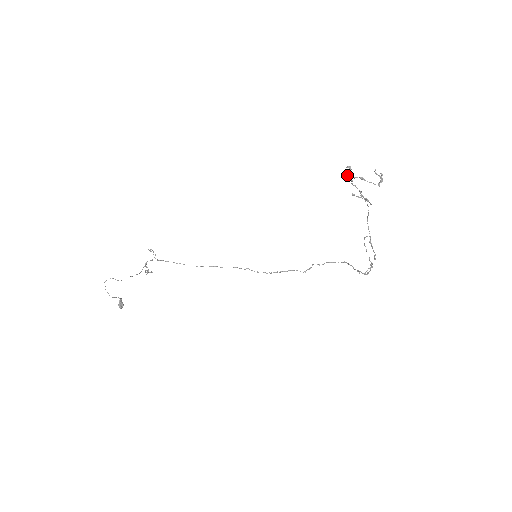
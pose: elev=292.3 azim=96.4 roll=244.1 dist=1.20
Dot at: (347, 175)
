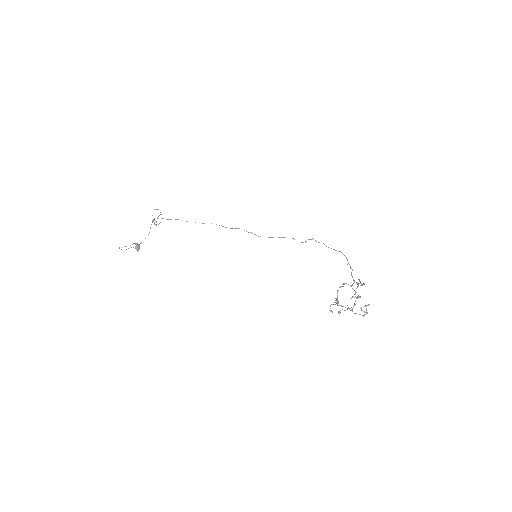
Dot at: (337, 291)
